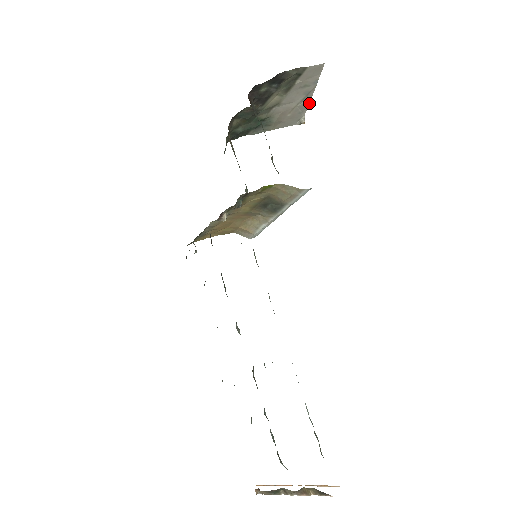
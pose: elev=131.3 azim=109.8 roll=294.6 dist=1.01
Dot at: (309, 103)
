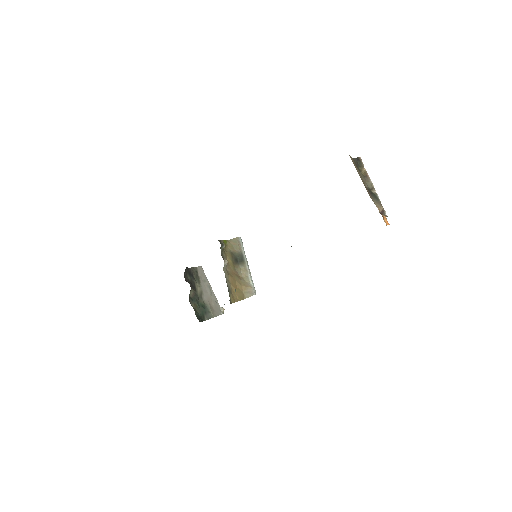
Dot at: (215, 296)
